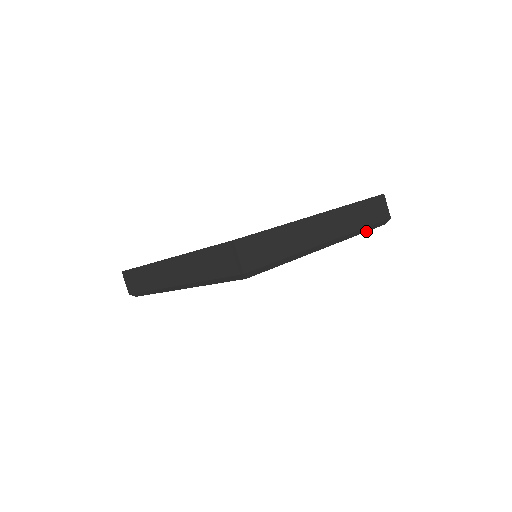
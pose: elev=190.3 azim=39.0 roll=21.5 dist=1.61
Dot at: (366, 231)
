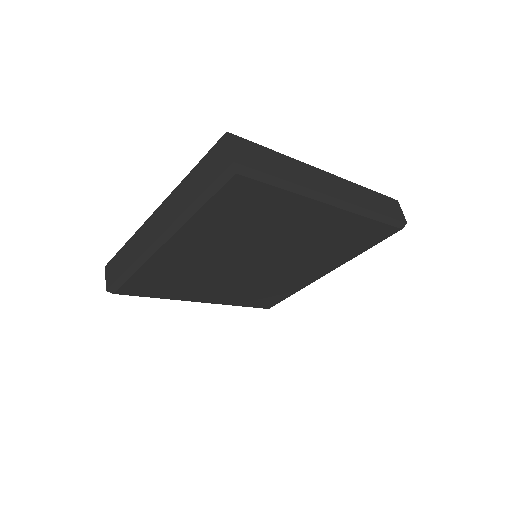
Dot at: (379, 221)
